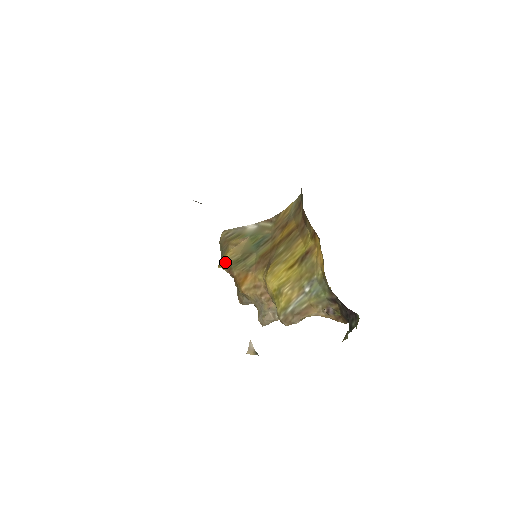
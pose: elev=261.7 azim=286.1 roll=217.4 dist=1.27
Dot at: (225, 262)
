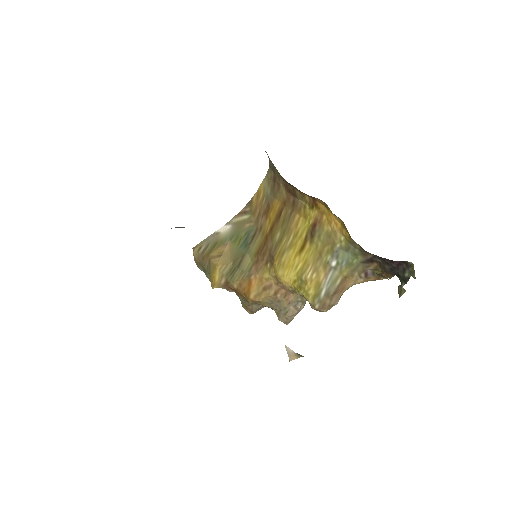
Dot at: (218, 279)
